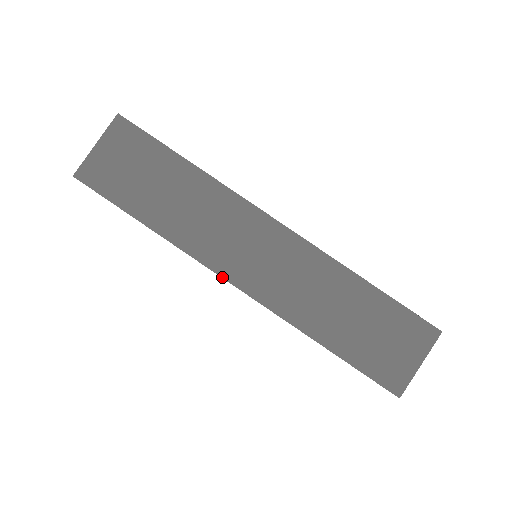
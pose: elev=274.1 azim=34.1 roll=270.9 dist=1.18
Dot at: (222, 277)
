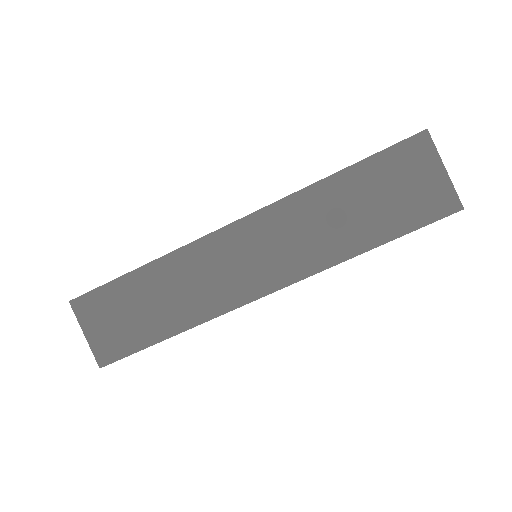
Dot at: occluded
